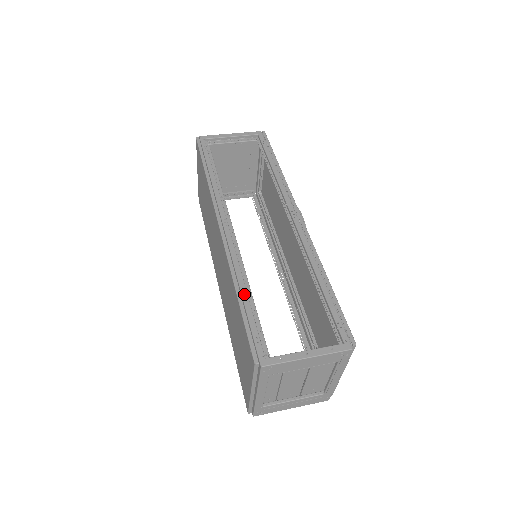
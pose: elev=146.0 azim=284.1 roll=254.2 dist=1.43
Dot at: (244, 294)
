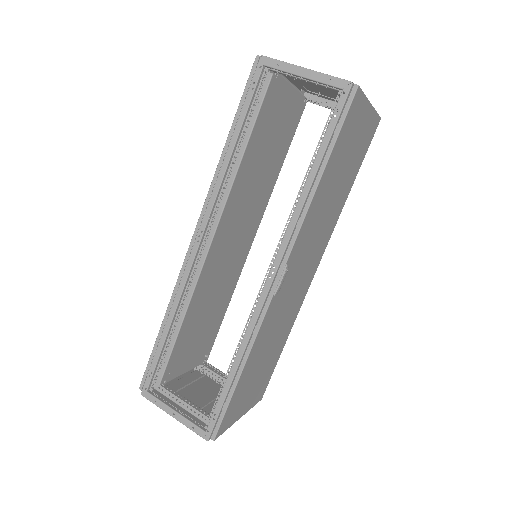
Dot at: (166, 329)
